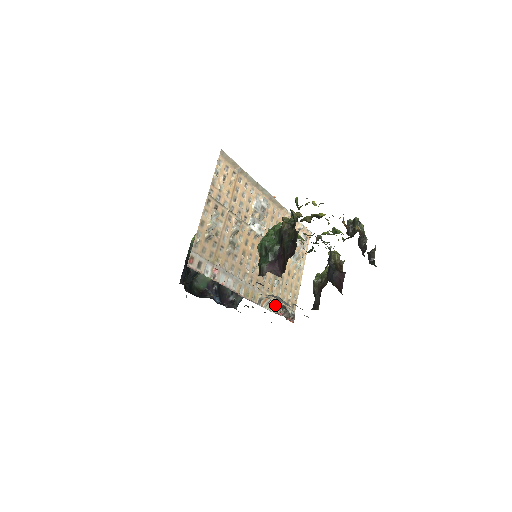
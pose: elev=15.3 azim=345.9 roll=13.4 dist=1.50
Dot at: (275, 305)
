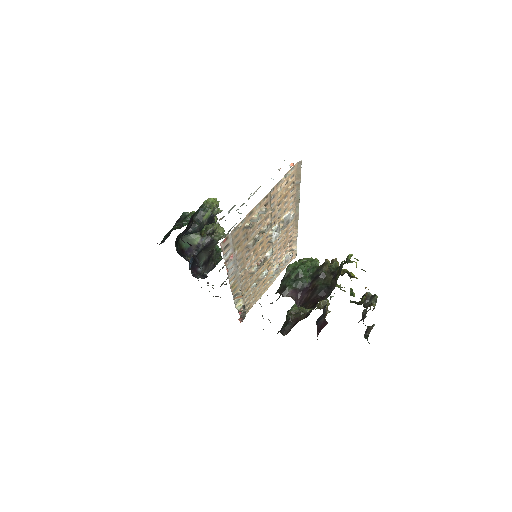
Dot at: (241, 303)
